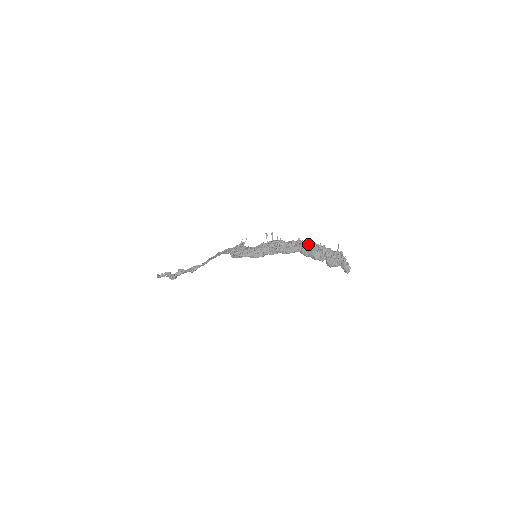
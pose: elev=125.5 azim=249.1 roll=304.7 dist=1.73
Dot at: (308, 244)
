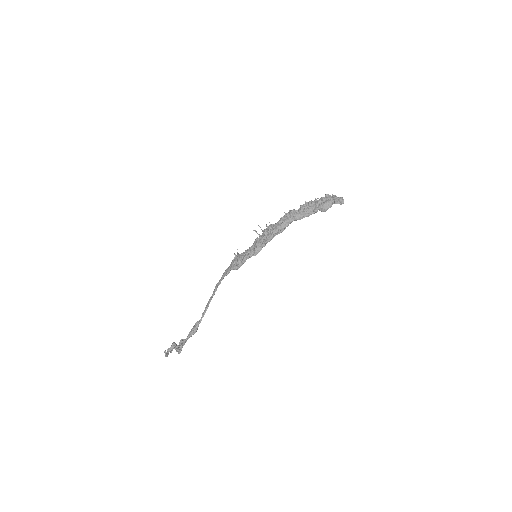
Dot at: (296, 210)
